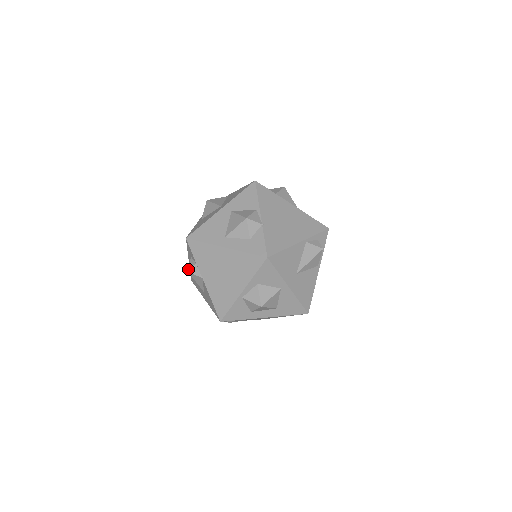
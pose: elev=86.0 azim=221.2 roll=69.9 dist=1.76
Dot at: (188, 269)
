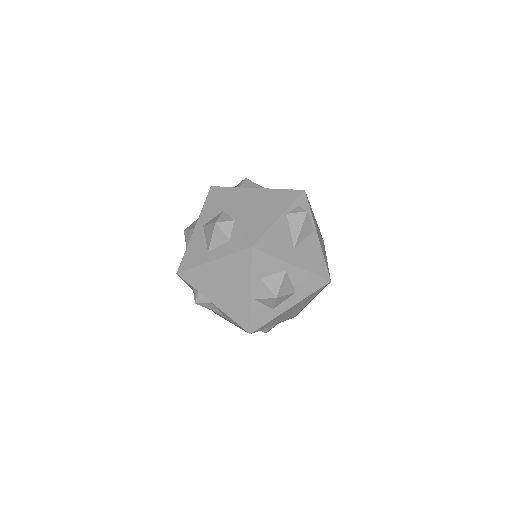
Dot at: (195, 301)
